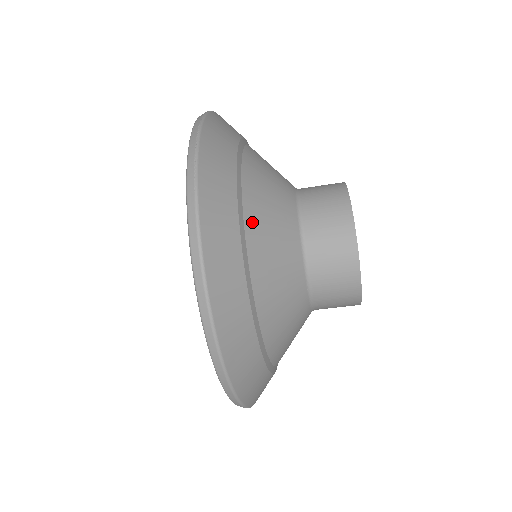
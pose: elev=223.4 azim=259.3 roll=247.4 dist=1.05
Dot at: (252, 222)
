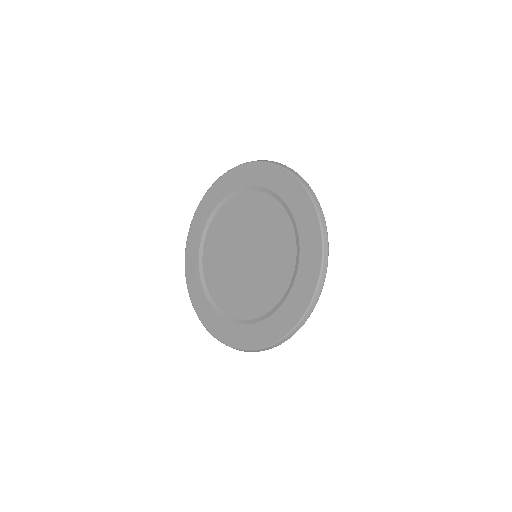
Dot at: occluded
